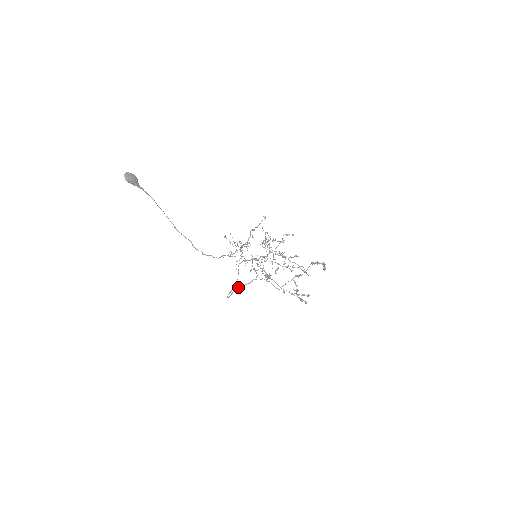
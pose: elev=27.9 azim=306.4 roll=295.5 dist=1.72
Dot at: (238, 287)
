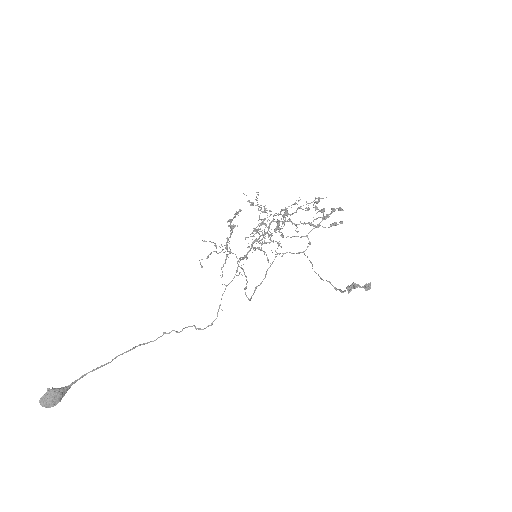
Dot at: occluded
